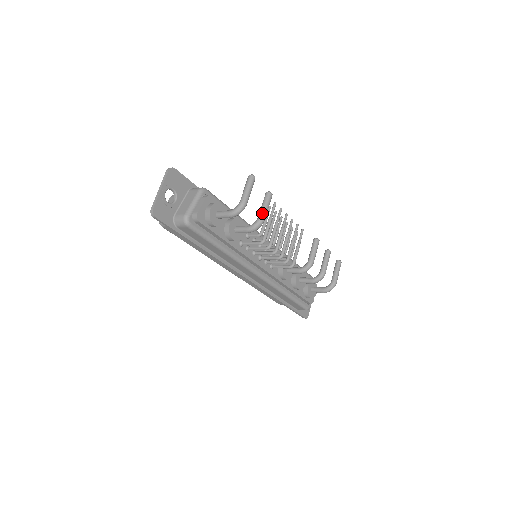
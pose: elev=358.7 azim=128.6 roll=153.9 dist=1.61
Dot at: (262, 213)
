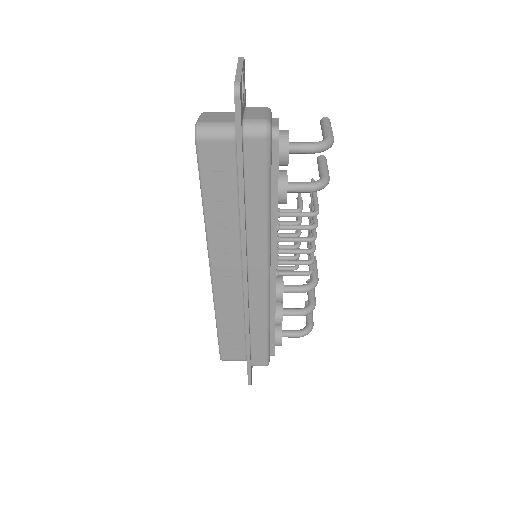
Dot at: (327, 171)
